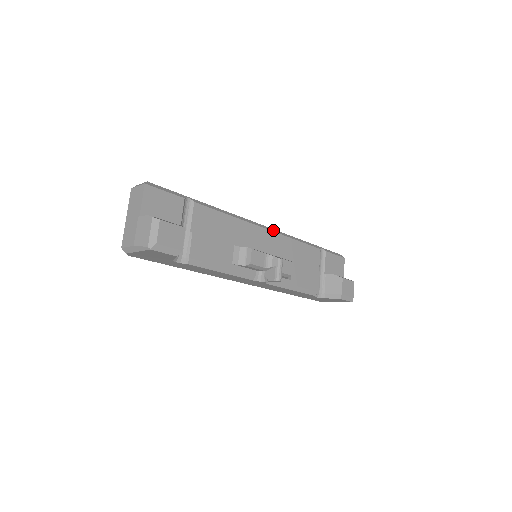
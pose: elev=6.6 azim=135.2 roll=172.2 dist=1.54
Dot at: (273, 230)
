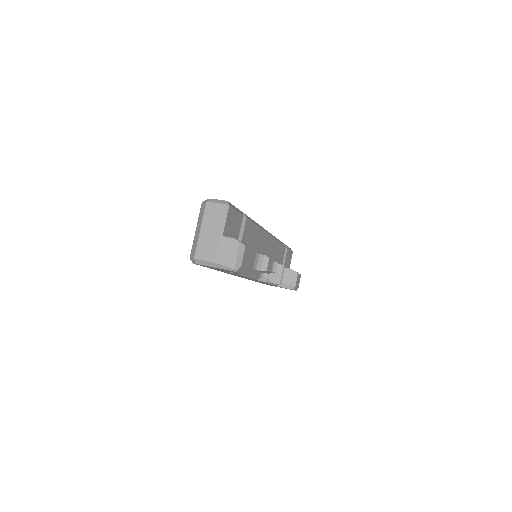
Dot at: occluded
